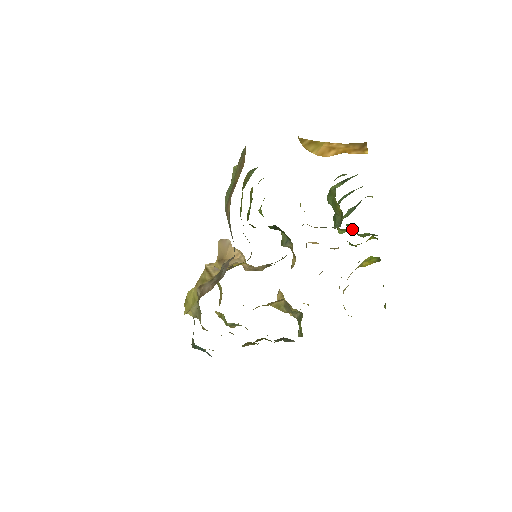
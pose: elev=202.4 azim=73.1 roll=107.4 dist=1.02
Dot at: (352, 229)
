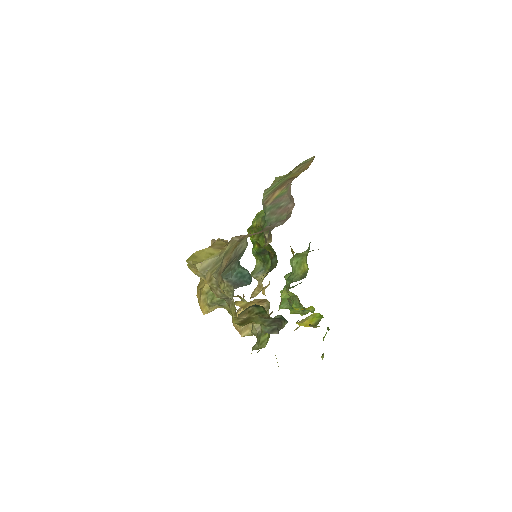
Dot at: (287, 302)
